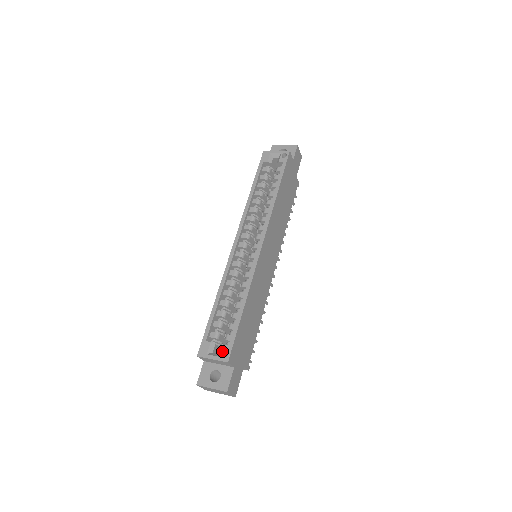
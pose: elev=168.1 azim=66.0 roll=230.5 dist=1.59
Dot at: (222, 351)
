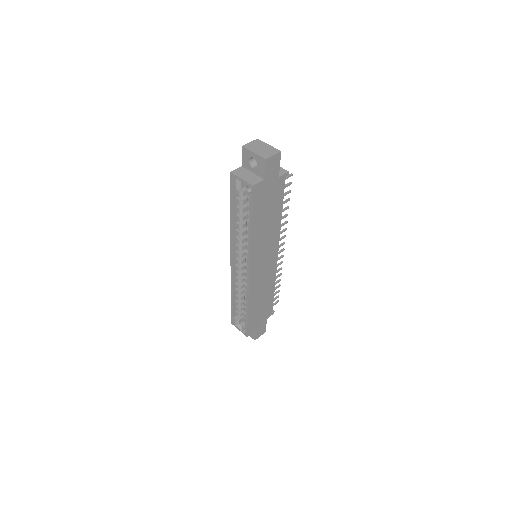
Dot at: (242, 329)
